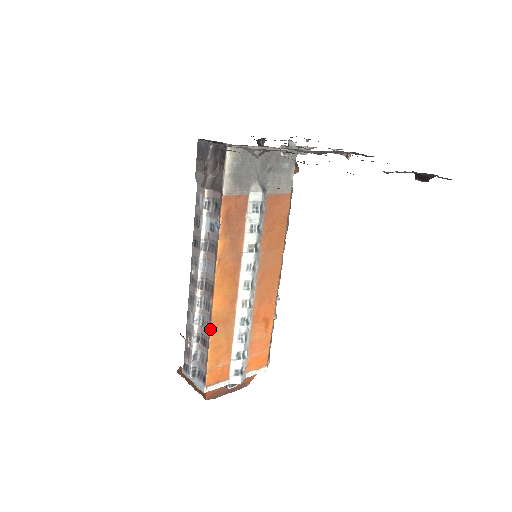
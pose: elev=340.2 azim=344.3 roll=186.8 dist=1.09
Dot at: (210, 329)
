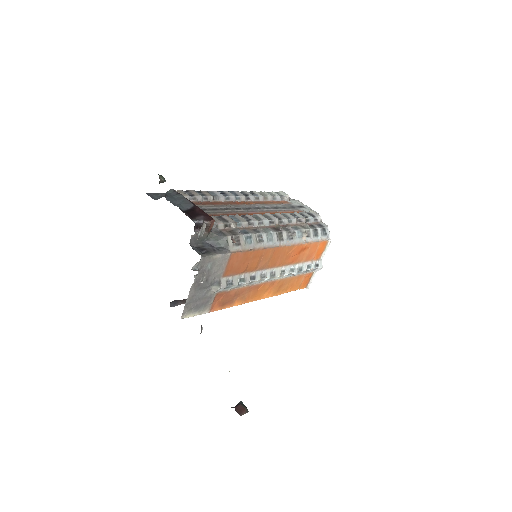
Dot at: occluded
